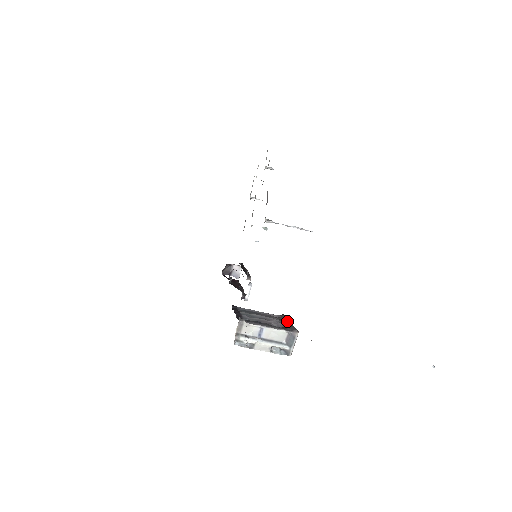
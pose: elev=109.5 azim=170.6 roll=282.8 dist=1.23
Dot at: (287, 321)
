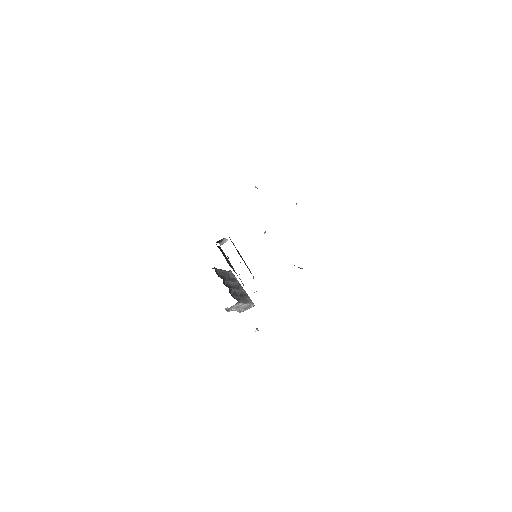
Dot at: occluded
